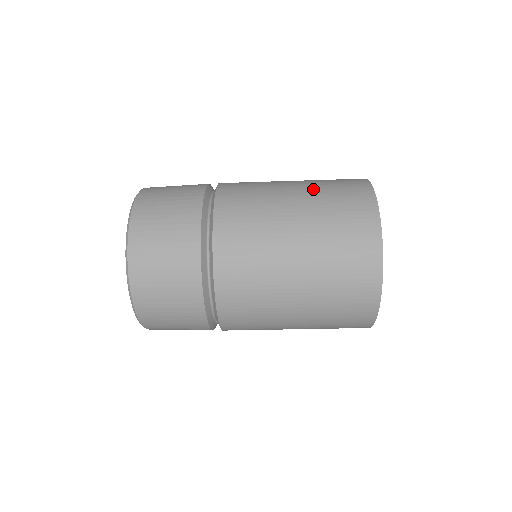
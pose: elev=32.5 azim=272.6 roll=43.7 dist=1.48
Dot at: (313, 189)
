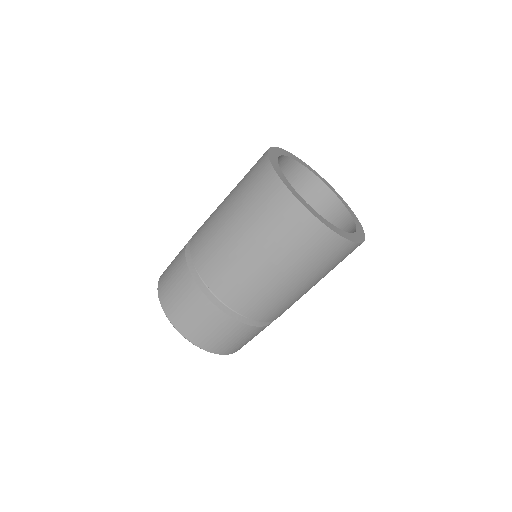
Dot at: occluded
